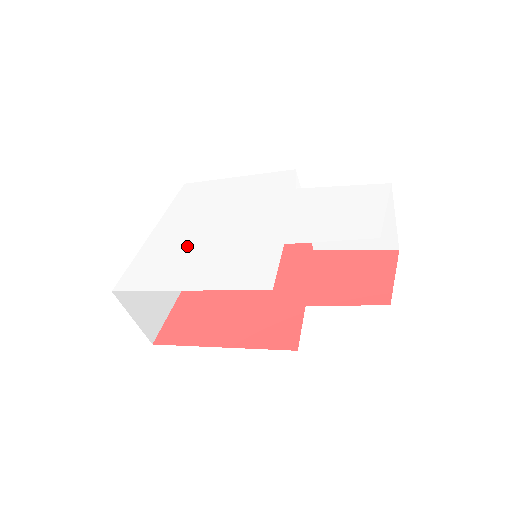
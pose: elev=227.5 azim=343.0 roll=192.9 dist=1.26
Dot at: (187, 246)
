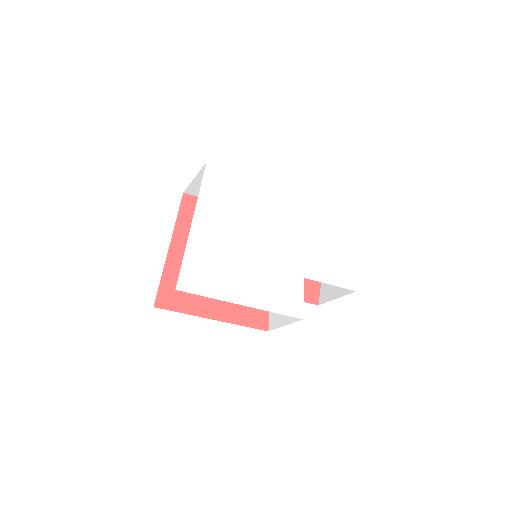
Dot at: (232, 254)
